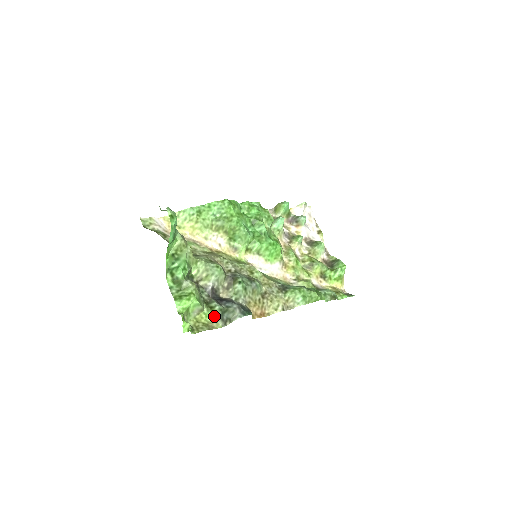
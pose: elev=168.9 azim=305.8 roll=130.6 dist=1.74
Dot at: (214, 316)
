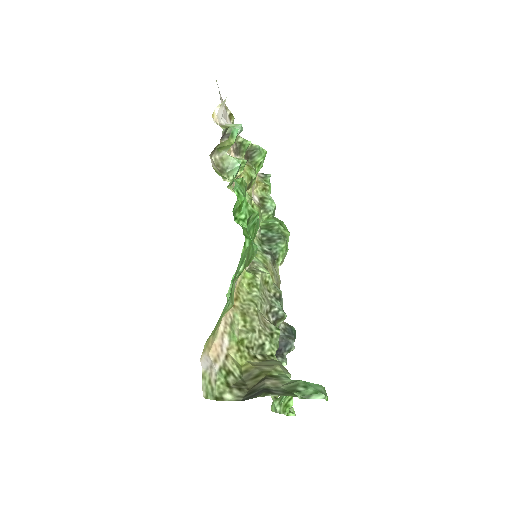
Dot at: occluded
